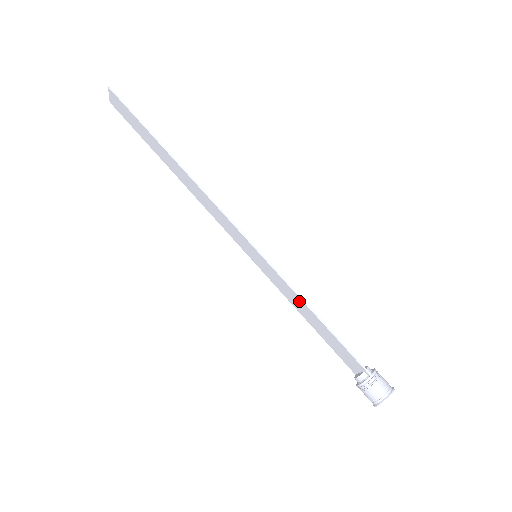
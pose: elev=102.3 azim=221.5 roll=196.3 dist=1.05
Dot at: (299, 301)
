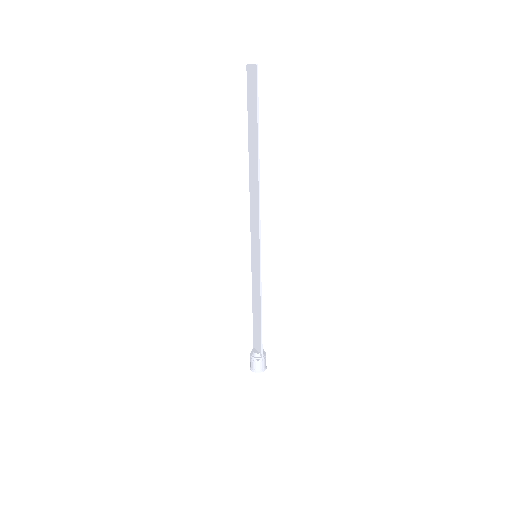
Dot at: (258, 299)
